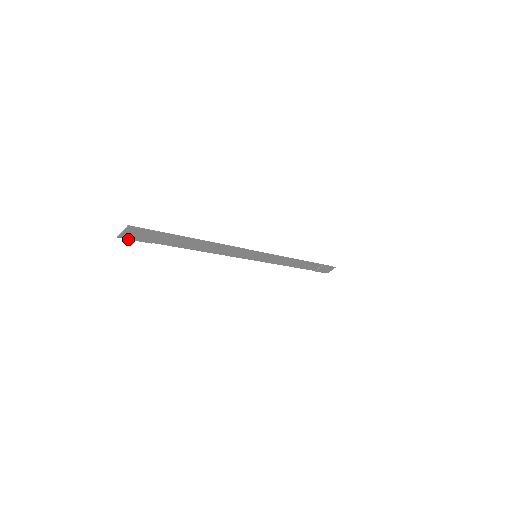
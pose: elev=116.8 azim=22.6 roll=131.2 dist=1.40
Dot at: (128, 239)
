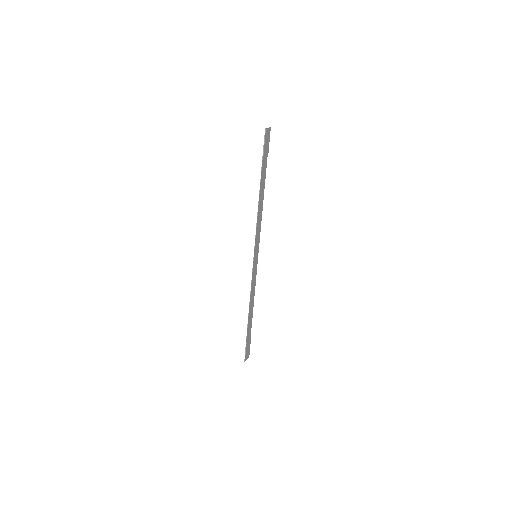
Dot at: (265, 137)
